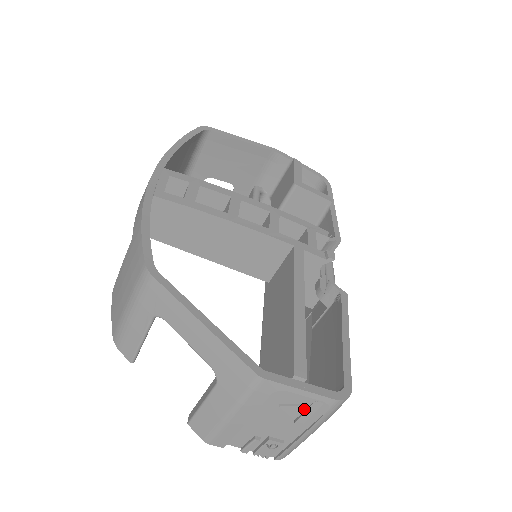
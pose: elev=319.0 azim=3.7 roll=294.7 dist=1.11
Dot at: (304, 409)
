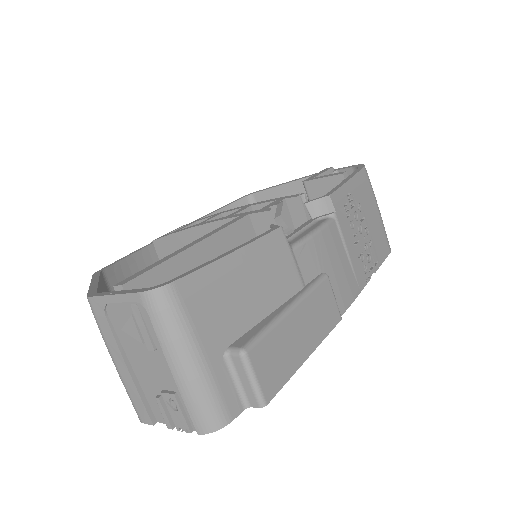
Dot at: (138, 324)
